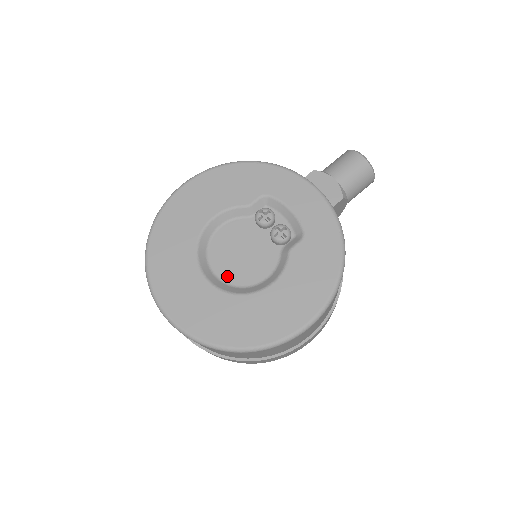
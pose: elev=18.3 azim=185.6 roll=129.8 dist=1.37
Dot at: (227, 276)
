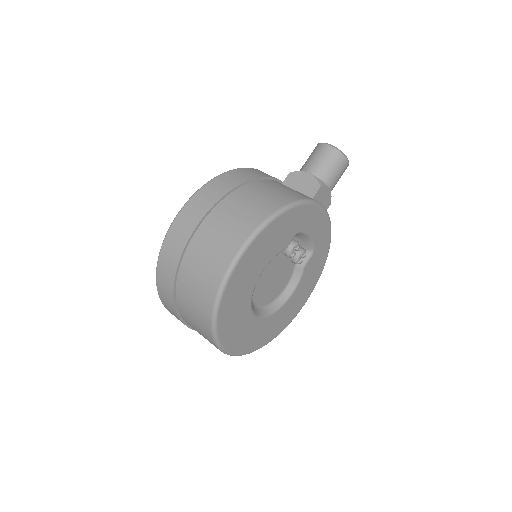
Dot at: (263, 302)
